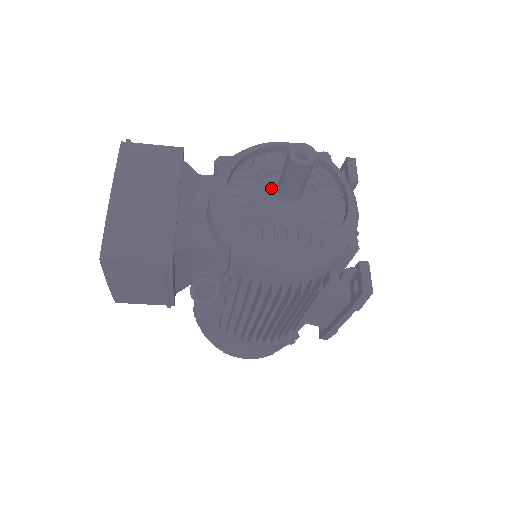
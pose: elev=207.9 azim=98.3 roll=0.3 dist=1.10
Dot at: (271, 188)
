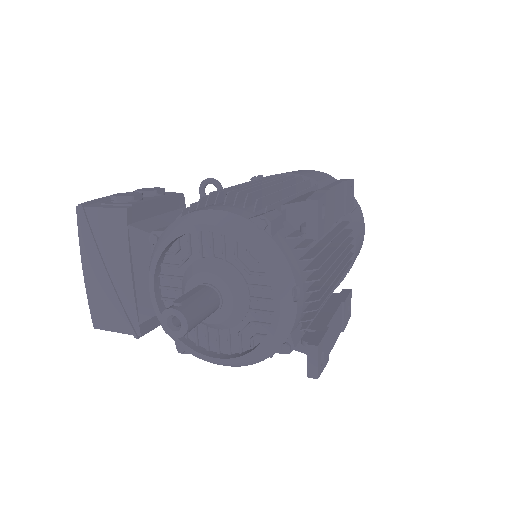
Dot at: occluded
